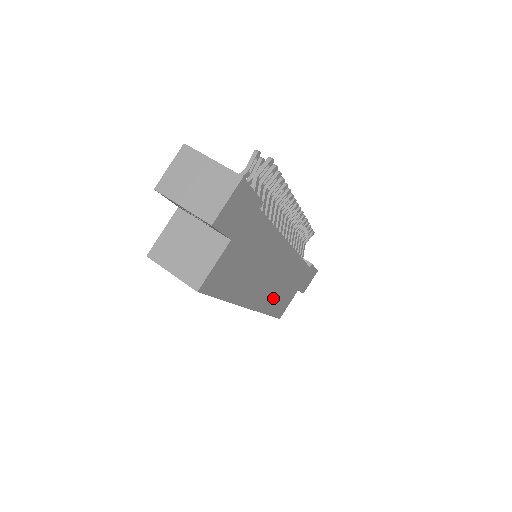
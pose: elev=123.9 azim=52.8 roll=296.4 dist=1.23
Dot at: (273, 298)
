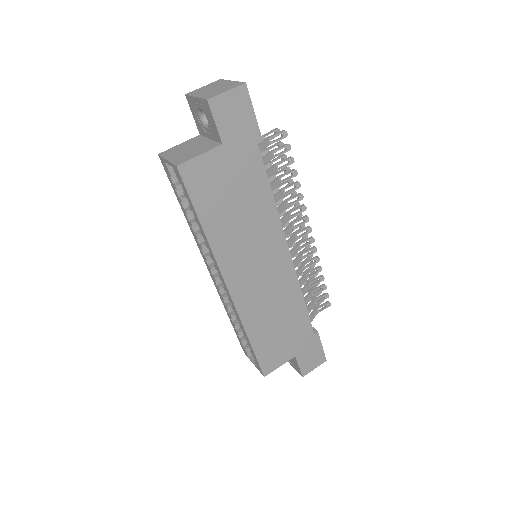
Dot at: (259, 317)
